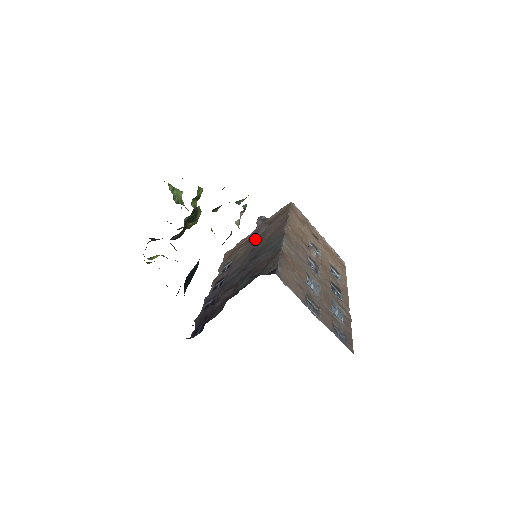
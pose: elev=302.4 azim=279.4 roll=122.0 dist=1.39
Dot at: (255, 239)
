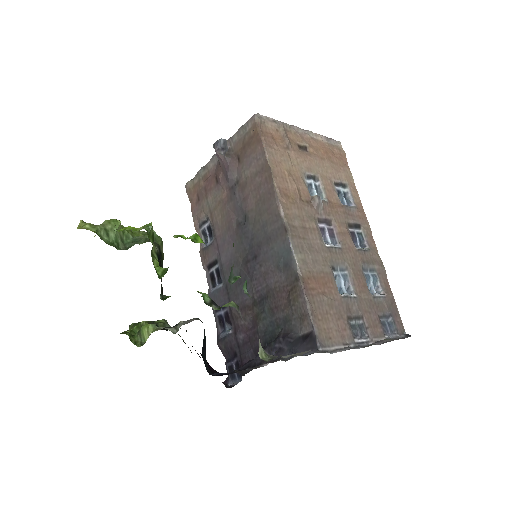
Dot at: (229, 191)
